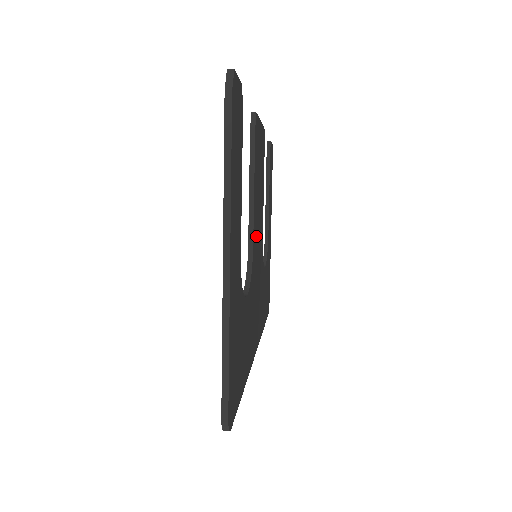
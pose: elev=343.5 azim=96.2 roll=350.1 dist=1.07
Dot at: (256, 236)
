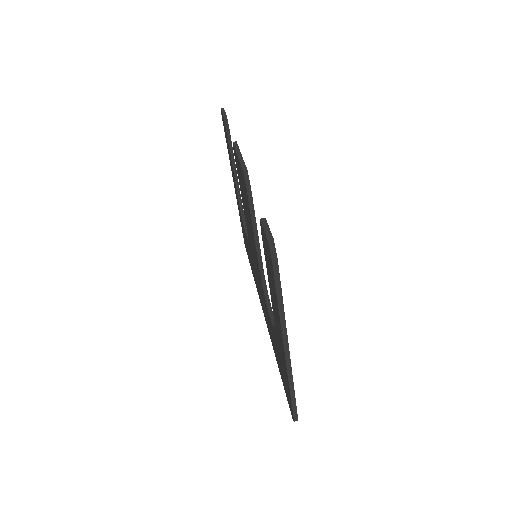
Dot at: occluded
